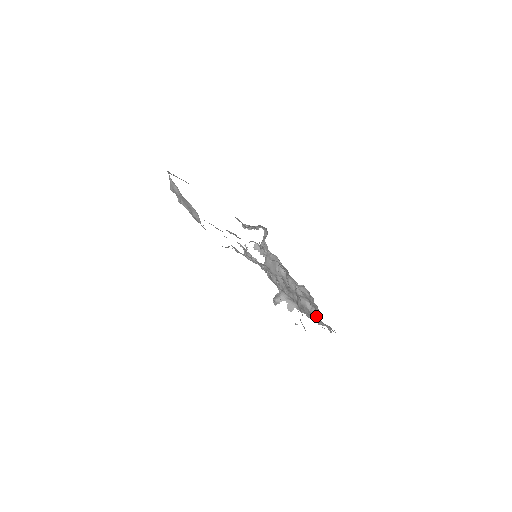
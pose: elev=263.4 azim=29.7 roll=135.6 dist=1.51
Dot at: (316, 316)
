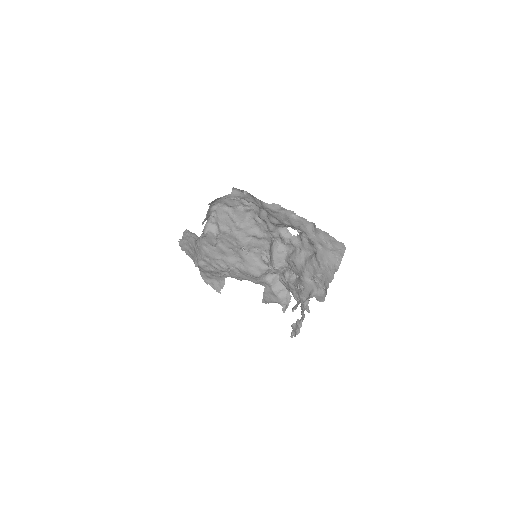
Dot at: occluded
